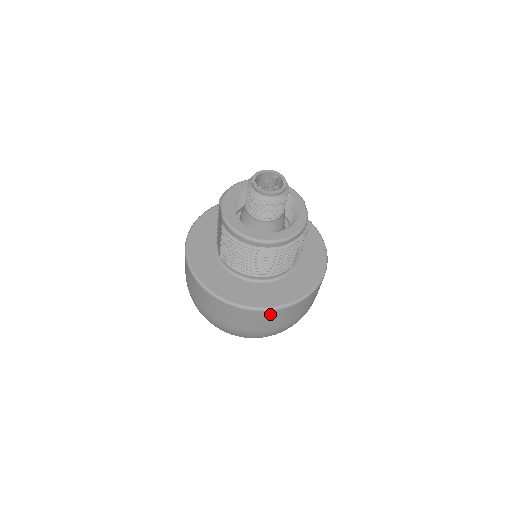
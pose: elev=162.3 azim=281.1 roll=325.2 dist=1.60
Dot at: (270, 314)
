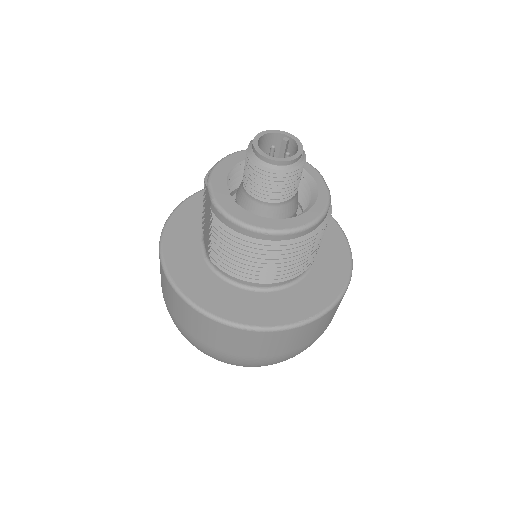
Dot at: (284, 335)
